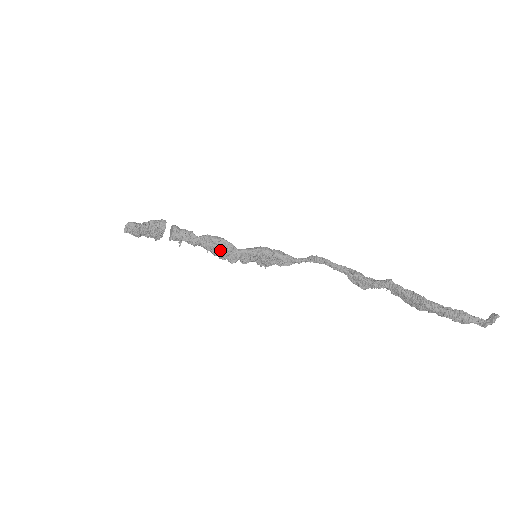
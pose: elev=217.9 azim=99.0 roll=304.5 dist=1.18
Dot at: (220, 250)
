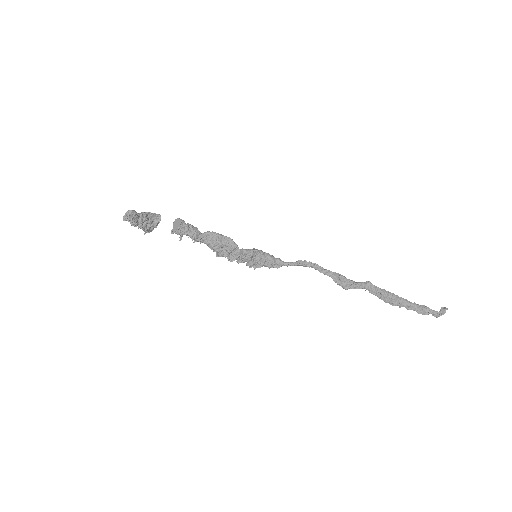
Dot at: (223, 247)
